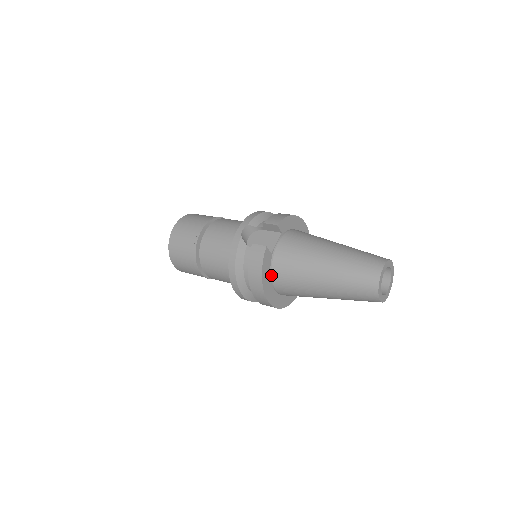
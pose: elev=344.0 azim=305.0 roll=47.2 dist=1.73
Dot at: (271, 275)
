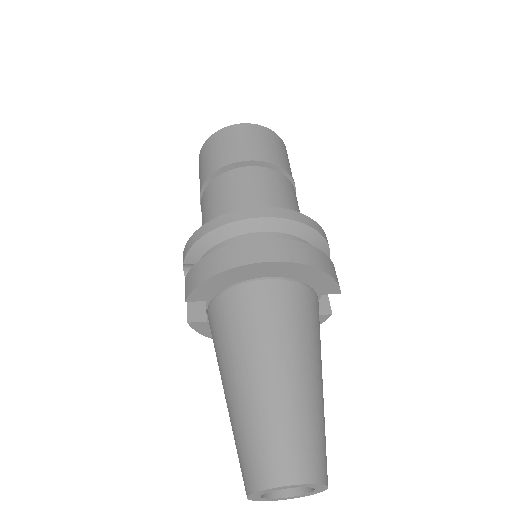
Dot at: occluded
